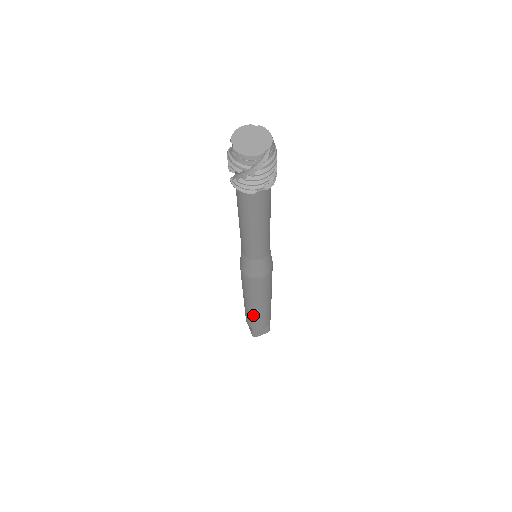
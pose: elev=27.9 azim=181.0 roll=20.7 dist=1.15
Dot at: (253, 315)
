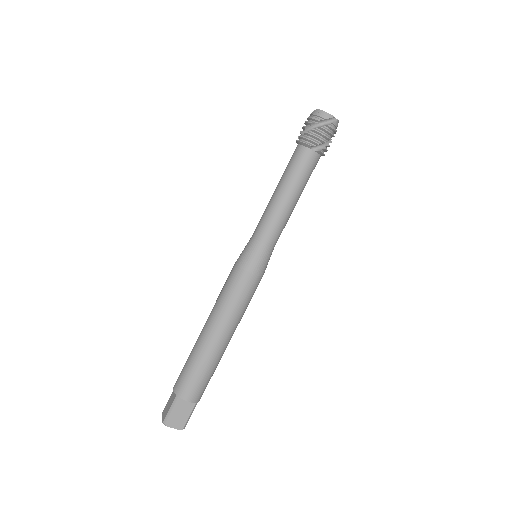
Dot at: (198, 357)
